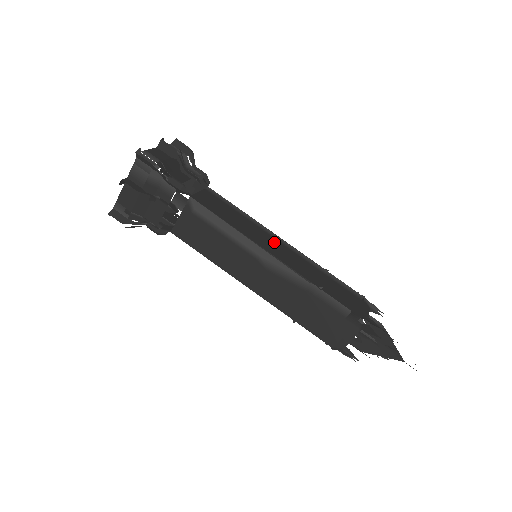
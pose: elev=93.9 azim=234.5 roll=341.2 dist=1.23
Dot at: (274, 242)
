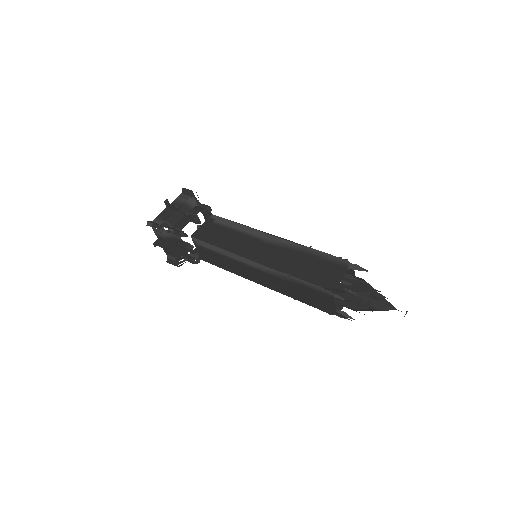
Dot at: occluded
